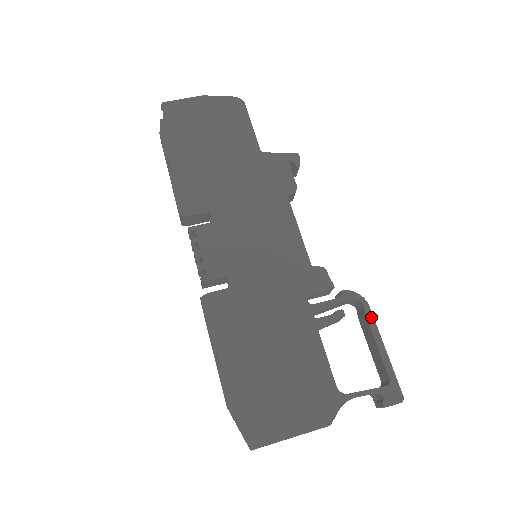
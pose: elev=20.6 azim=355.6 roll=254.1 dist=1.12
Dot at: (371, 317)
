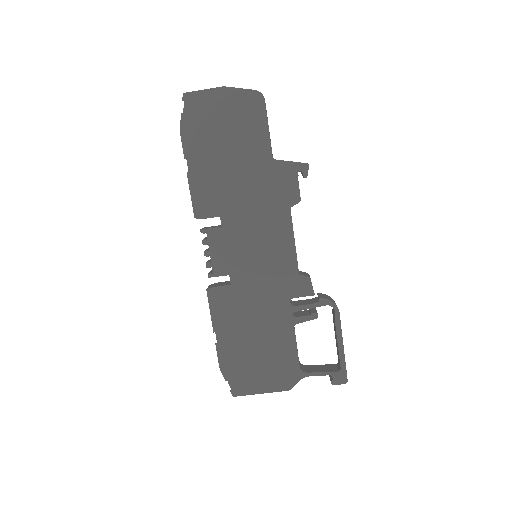
Dot at: (339, 322)
